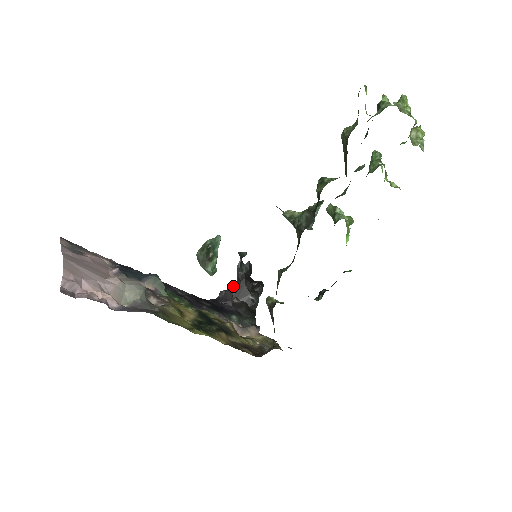
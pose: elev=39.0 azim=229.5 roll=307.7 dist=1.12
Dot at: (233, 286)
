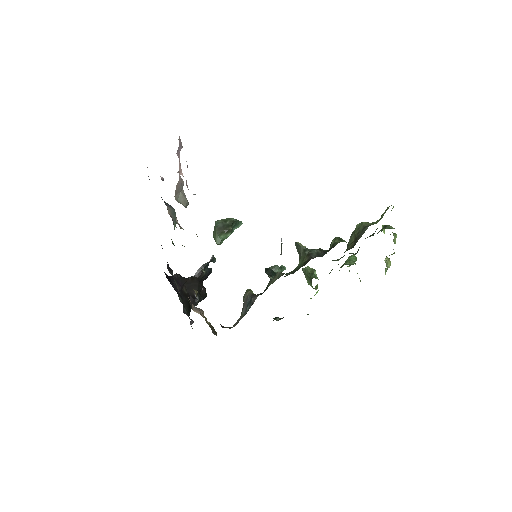
Dot at: (189, 277)
